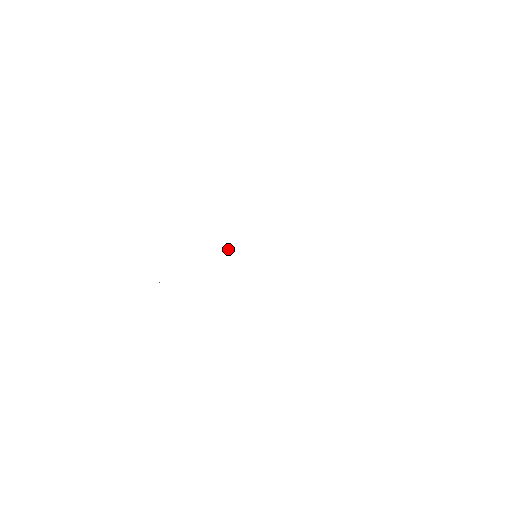
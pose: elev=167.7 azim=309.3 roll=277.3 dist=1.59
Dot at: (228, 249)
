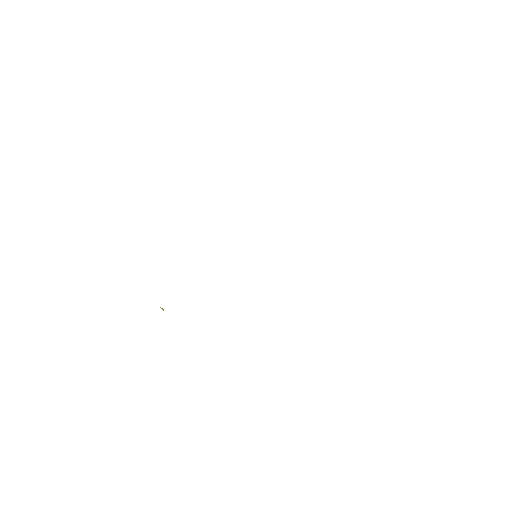
Dot at: occluded
